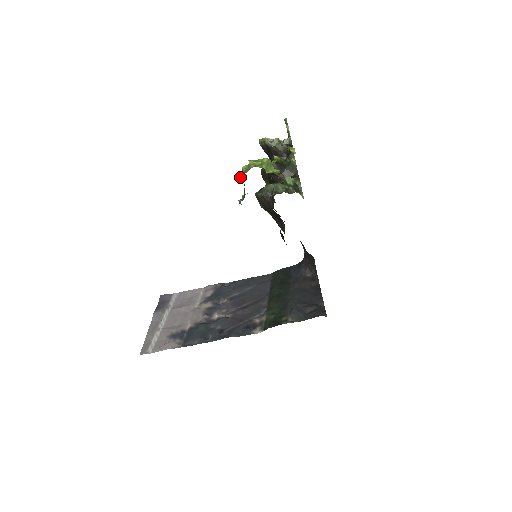
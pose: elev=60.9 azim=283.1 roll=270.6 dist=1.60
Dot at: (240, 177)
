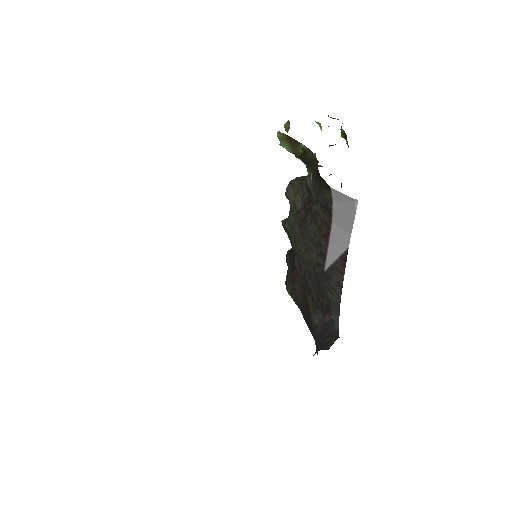
Dot at: (288, 120)
